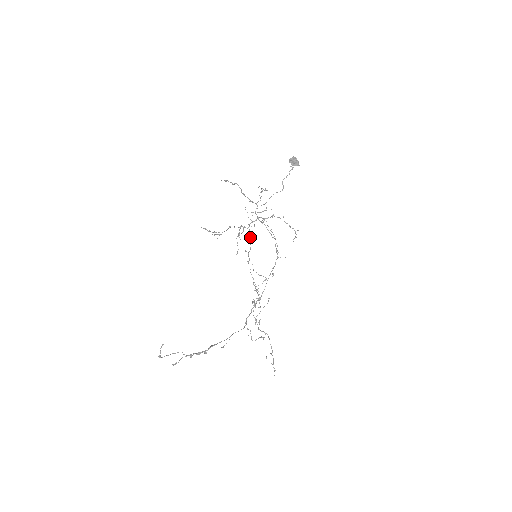
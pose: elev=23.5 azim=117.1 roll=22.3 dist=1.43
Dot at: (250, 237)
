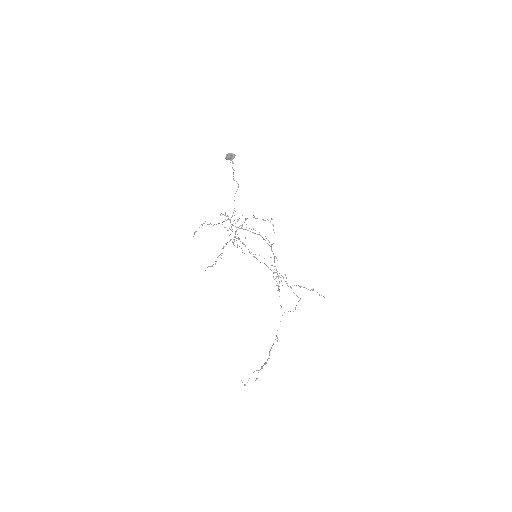
Dot at: occluded
